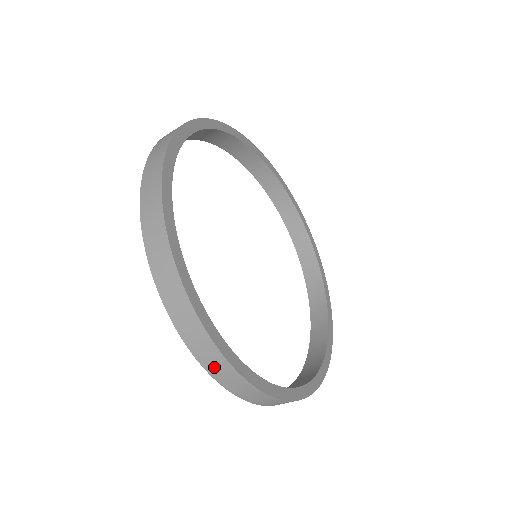
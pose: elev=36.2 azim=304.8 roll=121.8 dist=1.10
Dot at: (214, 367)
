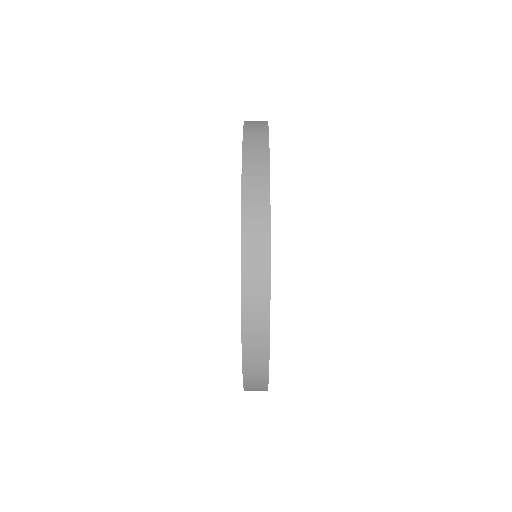
Dot at: (252, 368)
